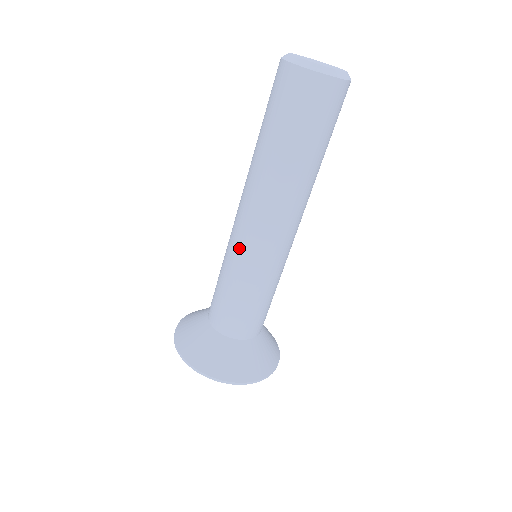
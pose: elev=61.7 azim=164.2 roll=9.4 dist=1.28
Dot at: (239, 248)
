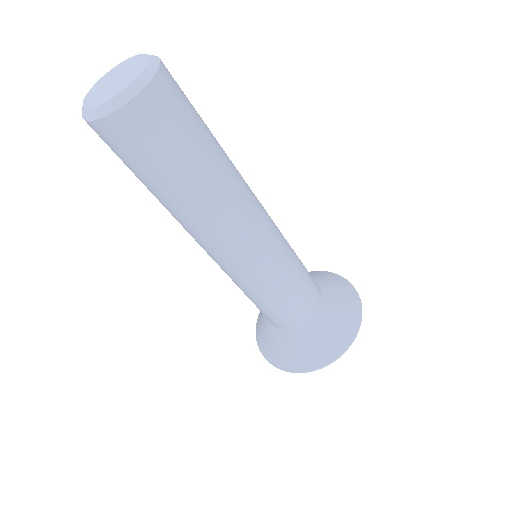
Dot at: (252, 271)
